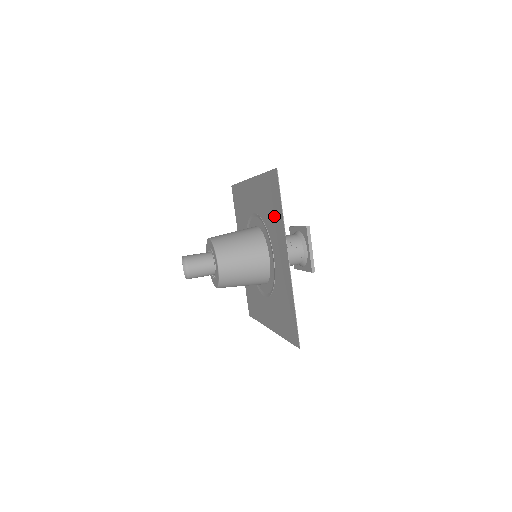
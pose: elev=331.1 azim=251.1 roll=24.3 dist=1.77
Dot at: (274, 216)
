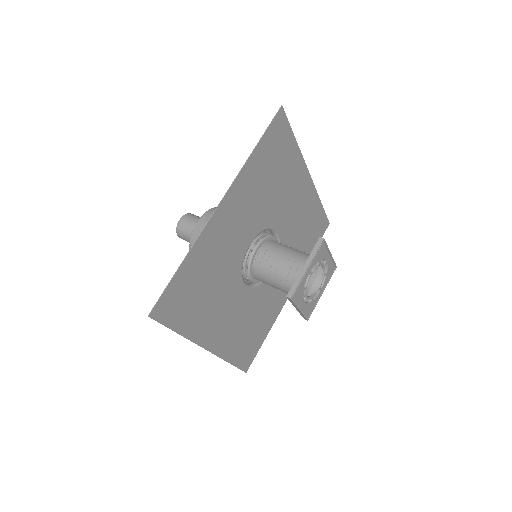
Dot at: (198, 307)
